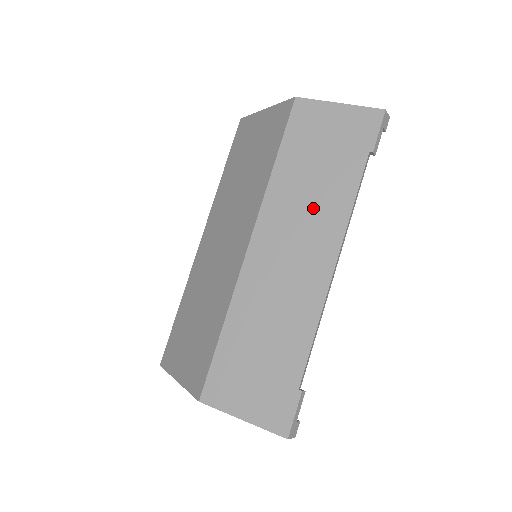
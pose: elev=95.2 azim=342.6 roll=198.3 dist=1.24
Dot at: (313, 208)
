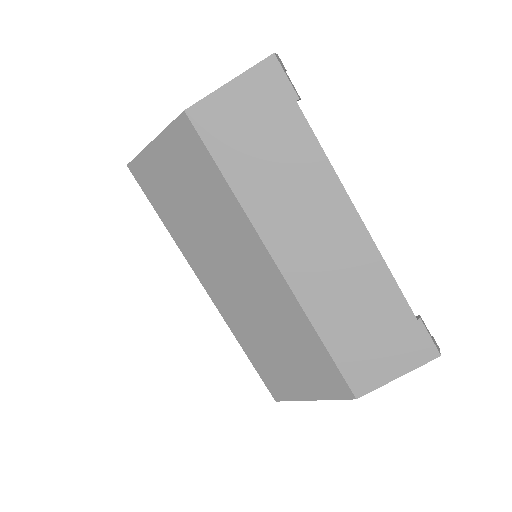
Dot at: (297, 188)
